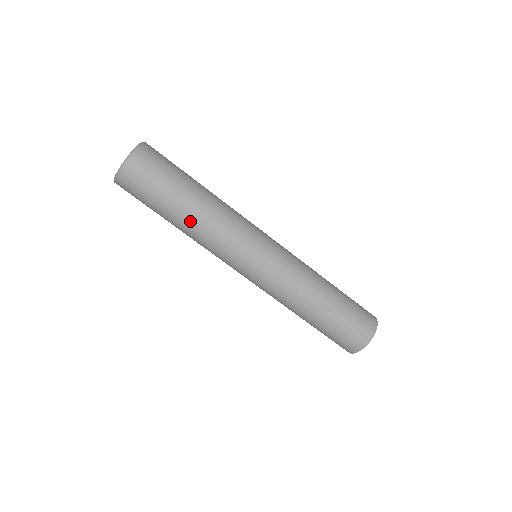
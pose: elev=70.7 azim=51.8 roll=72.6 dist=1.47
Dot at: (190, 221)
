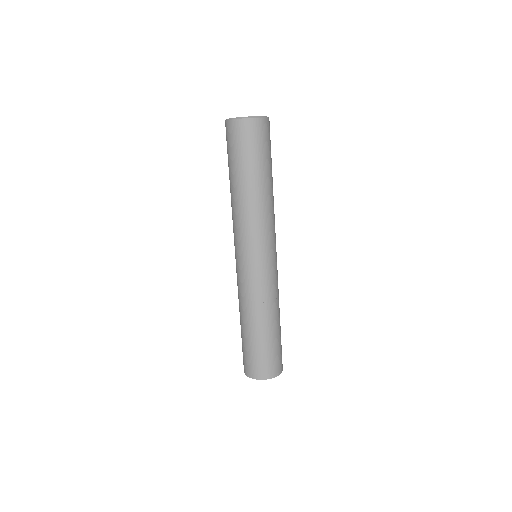
Dot at: (239, 194)
